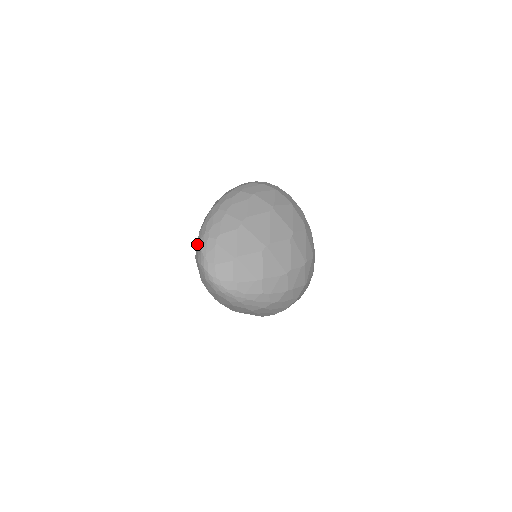
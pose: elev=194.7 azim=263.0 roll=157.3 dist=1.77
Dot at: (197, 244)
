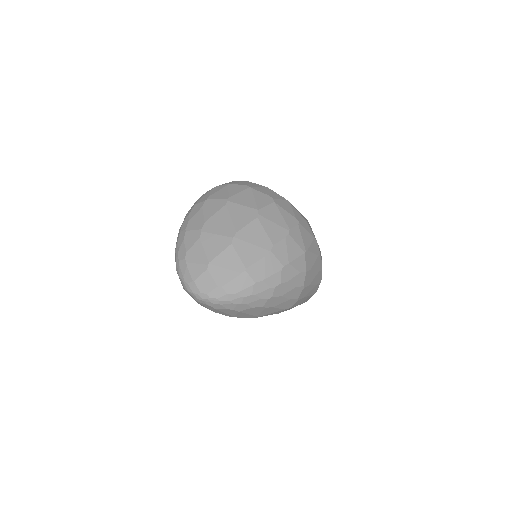
Dot at: occluded
